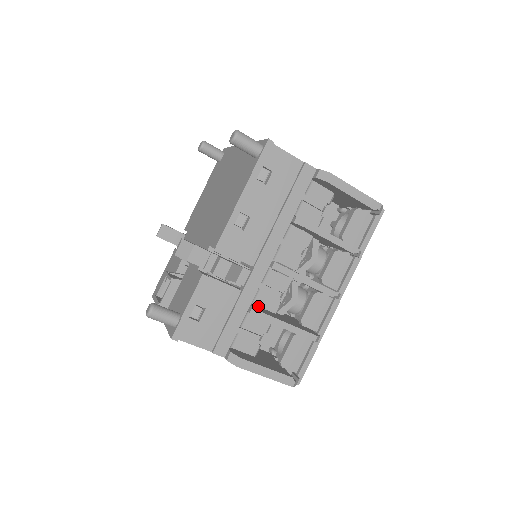
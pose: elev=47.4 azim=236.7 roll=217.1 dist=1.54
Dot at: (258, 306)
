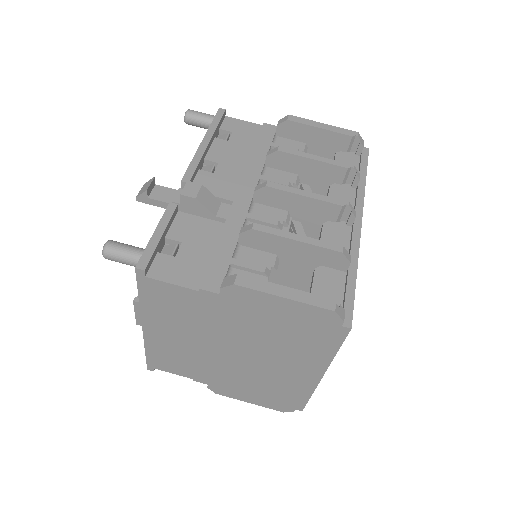
Dot at: occluded
